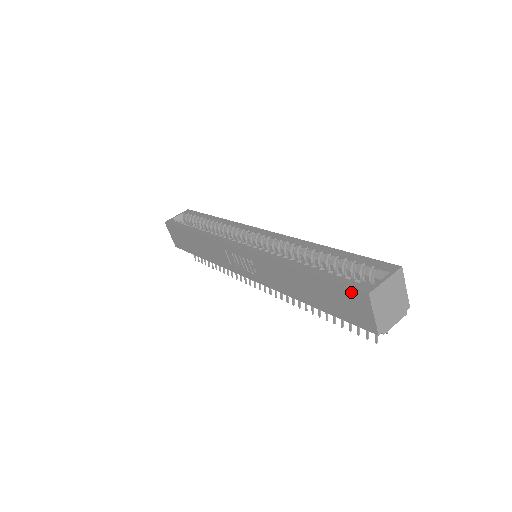
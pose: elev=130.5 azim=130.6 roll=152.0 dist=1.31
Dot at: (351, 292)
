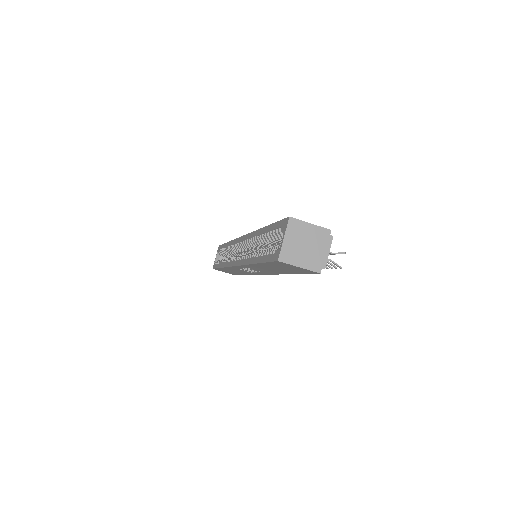
Dot at: (276, 263)
